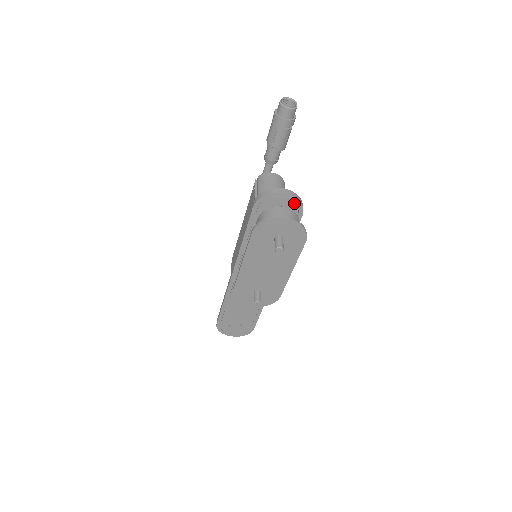
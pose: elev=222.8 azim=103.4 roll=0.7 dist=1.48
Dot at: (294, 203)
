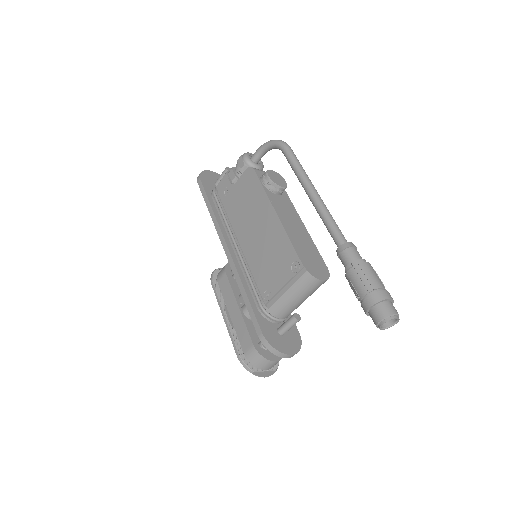
Dot at: occluded
